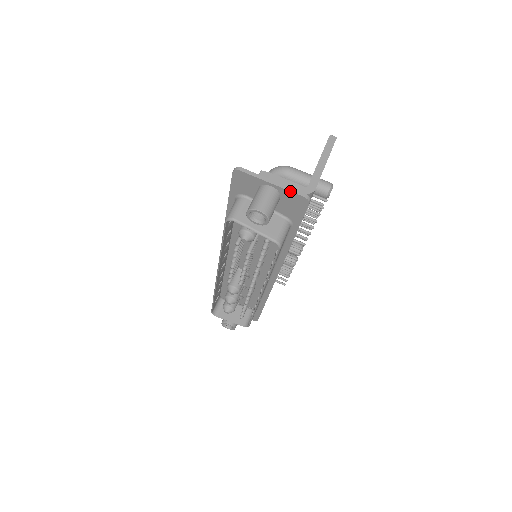
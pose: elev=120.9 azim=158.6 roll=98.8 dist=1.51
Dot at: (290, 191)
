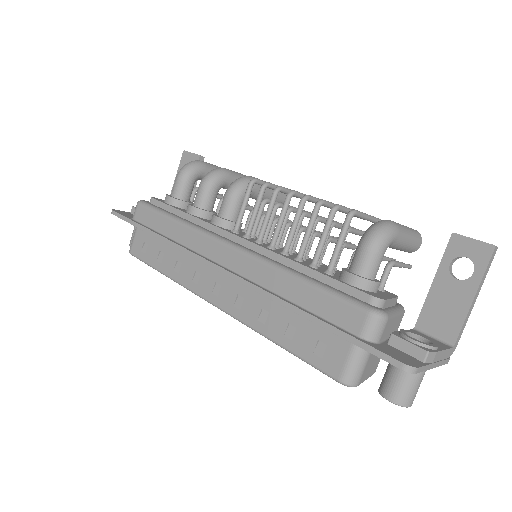
Dot at: occluded
